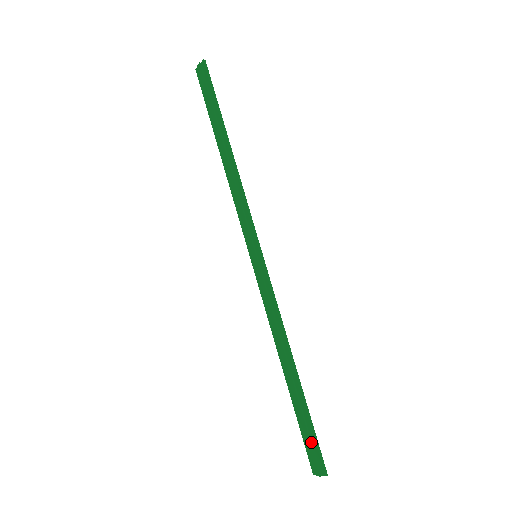
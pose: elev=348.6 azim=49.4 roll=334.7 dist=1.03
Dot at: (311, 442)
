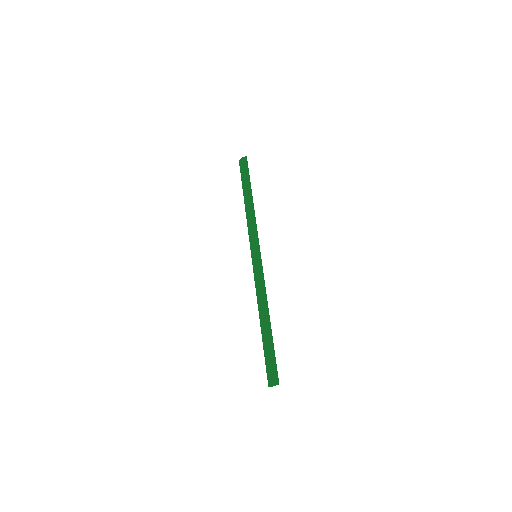
Dot at: (272, 363)
